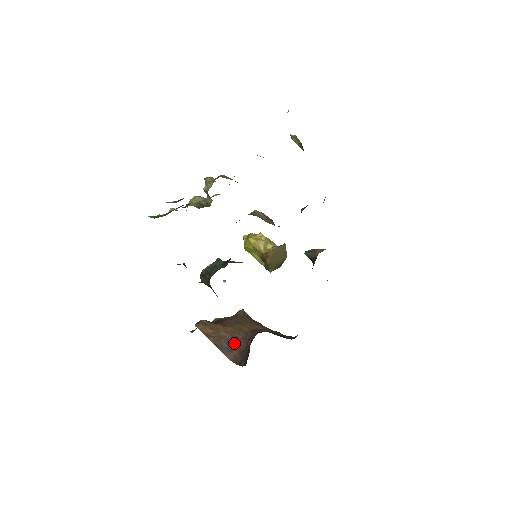
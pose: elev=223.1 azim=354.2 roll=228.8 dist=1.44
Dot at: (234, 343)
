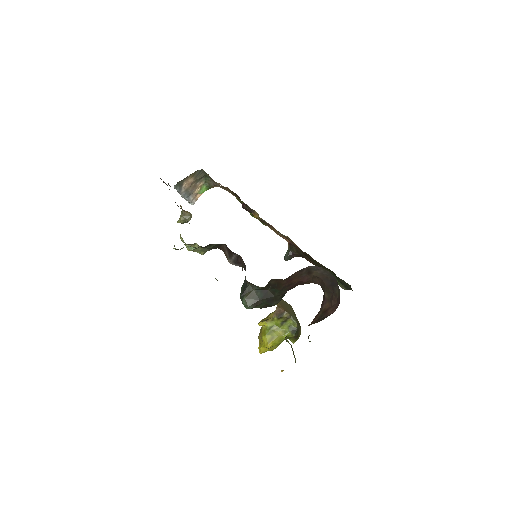
Dot at: (322, 313)
